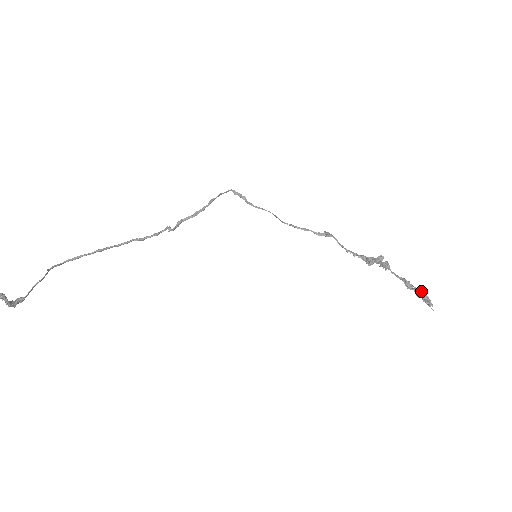
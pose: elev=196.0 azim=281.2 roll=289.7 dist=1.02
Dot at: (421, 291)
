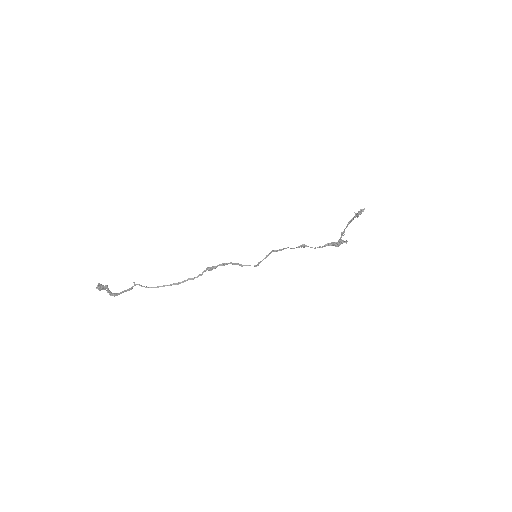
Dot at: (358, 214)
